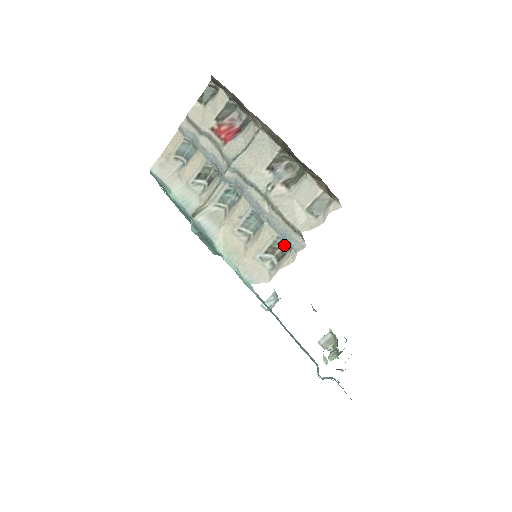
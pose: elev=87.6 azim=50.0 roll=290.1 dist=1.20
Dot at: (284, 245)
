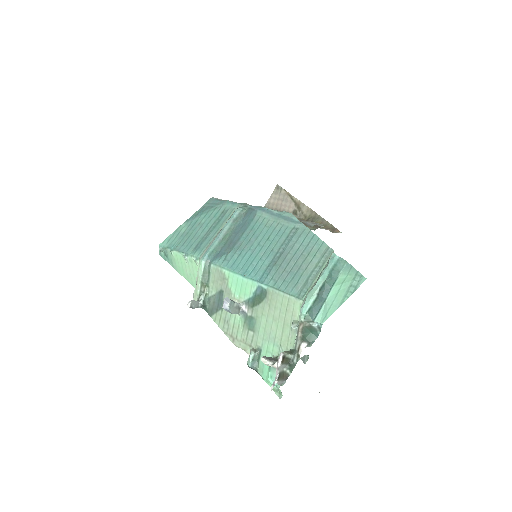
Dot at: (309, 225)
